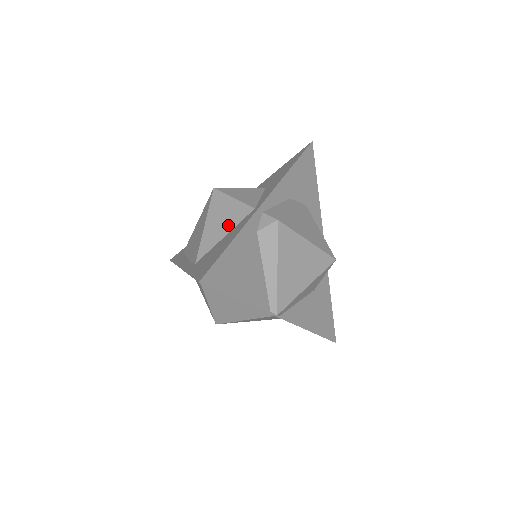
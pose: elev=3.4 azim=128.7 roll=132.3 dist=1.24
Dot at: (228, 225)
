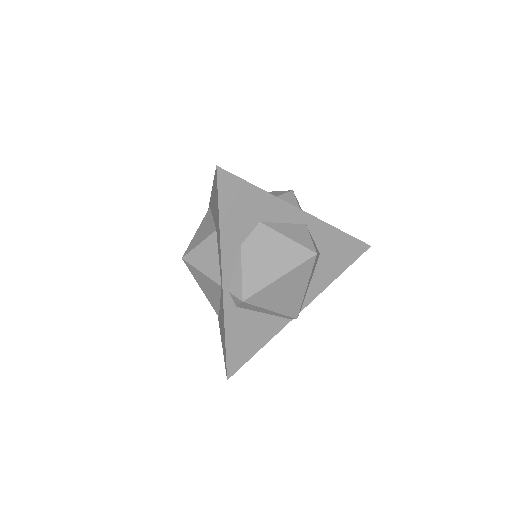
Dot at: (215, 295)
